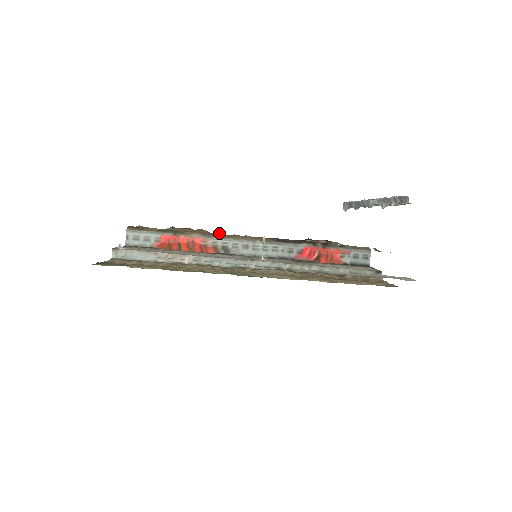
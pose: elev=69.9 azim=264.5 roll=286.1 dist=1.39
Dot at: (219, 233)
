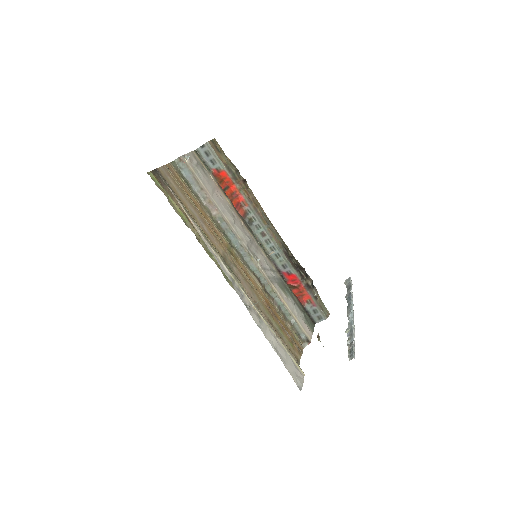
Dot at: (259, 208)
